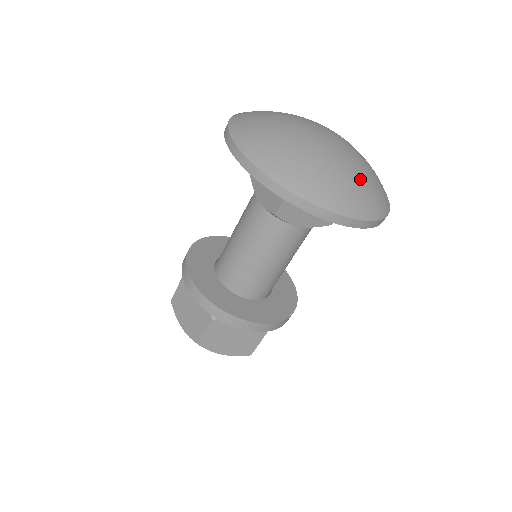
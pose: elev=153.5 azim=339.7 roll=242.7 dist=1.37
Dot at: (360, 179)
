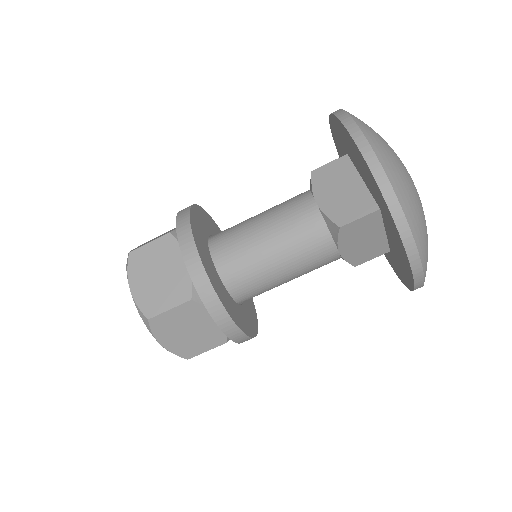
Dot at: occluded
